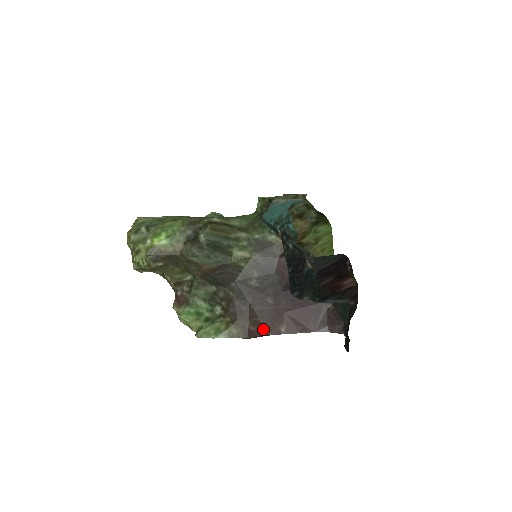
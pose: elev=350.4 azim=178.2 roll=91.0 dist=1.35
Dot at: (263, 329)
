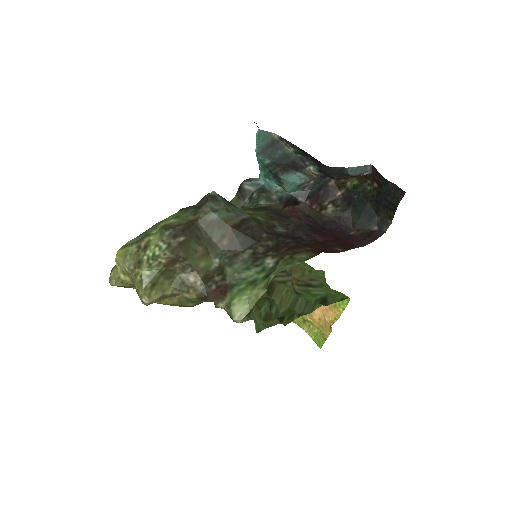
Dot at: (325, 251)
